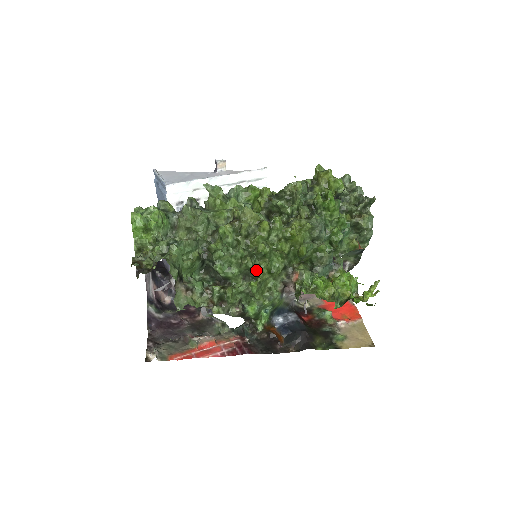
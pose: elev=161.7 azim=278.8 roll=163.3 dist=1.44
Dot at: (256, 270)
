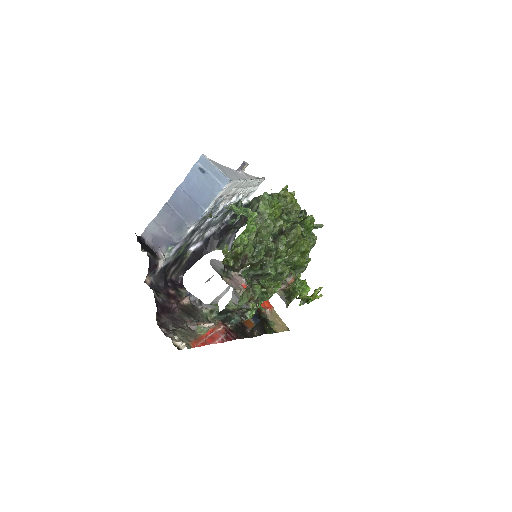
Dot at: (282, 274)
